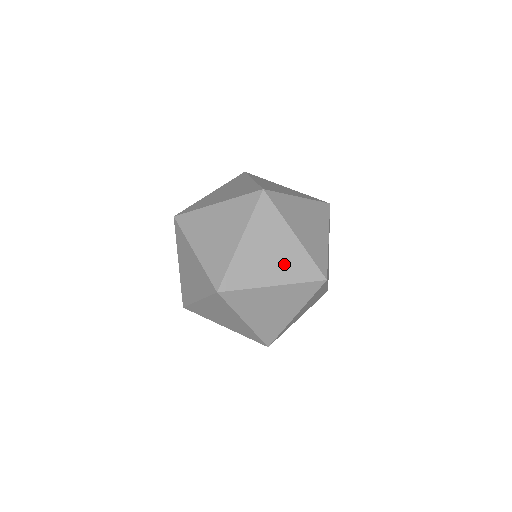
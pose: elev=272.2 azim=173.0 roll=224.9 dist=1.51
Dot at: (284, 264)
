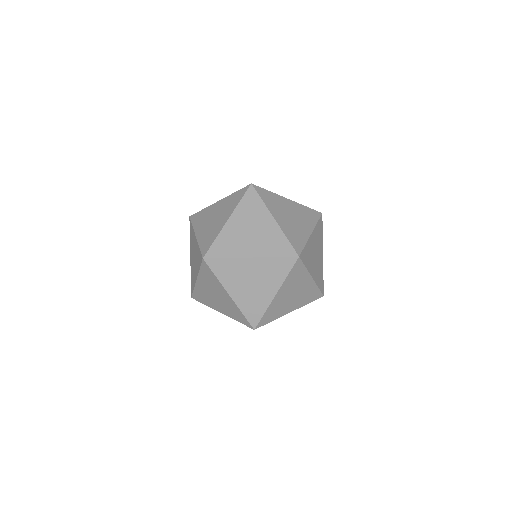
Dot at: (225, 306)
